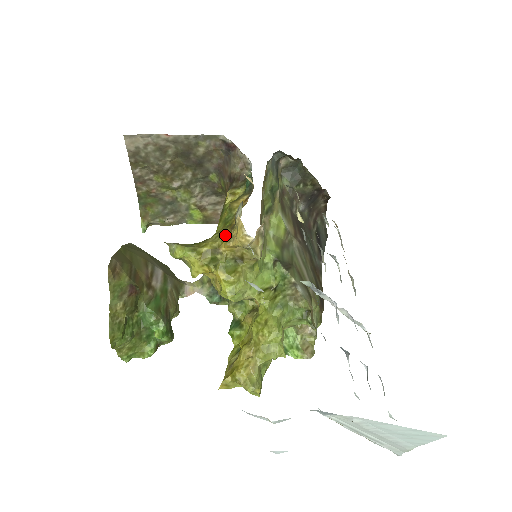
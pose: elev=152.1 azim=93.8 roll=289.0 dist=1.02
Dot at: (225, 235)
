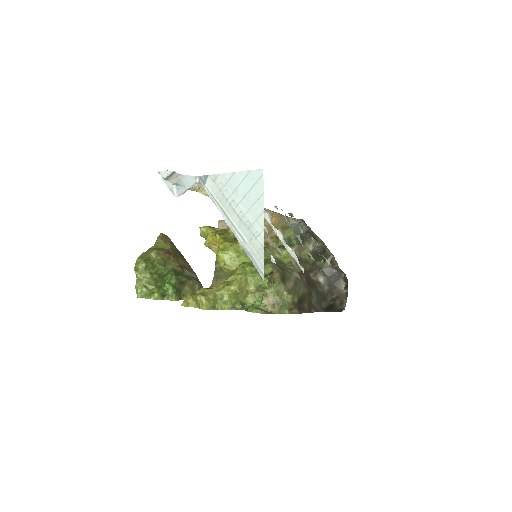
Dot at: occluded
